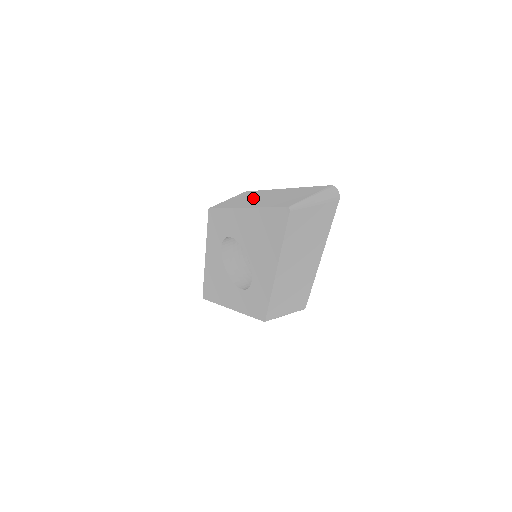
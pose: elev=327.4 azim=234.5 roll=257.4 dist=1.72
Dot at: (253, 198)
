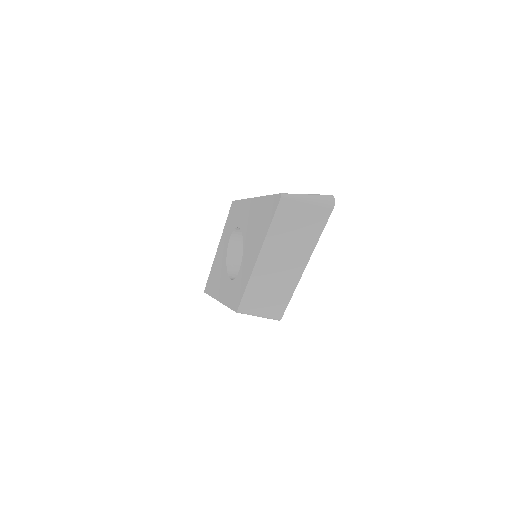
Dot at: occluded
